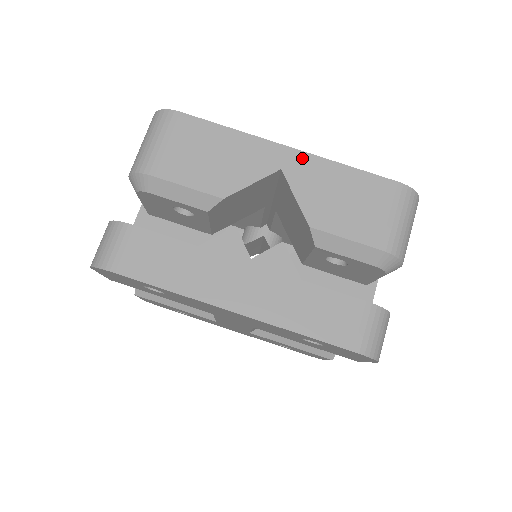
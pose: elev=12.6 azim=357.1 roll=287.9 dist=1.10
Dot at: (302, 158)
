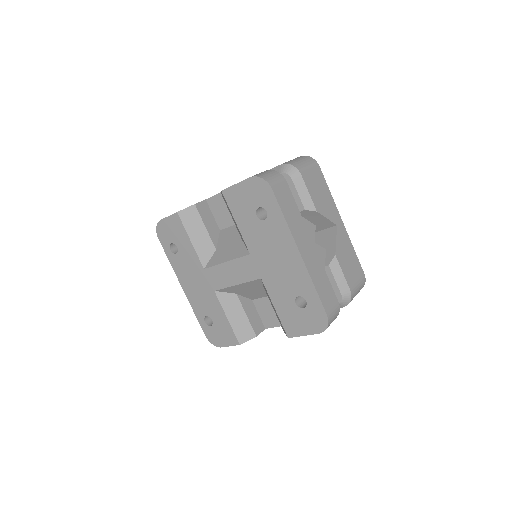
Dot at: (344, 230)
